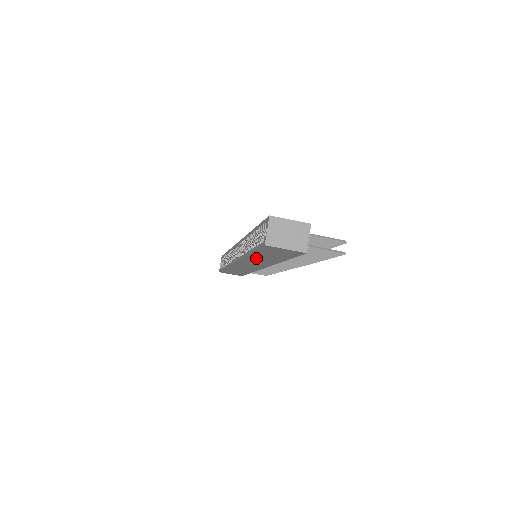
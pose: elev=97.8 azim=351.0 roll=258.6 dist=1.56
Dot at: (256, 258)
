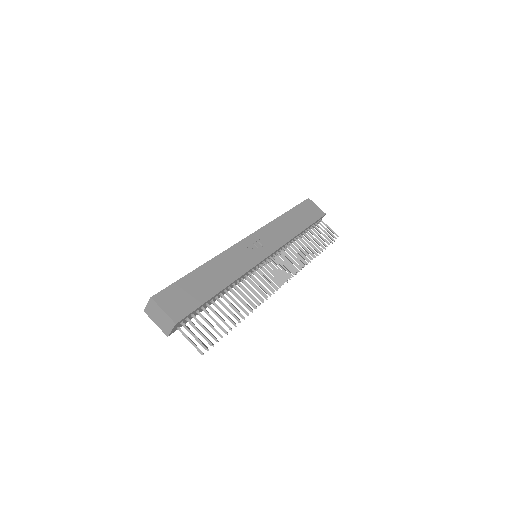
Dot at: occluded
